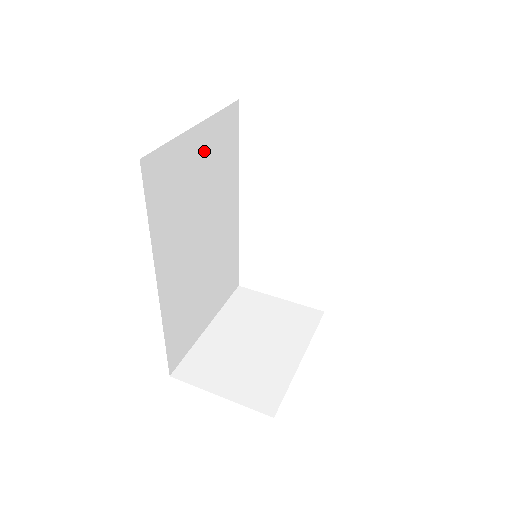
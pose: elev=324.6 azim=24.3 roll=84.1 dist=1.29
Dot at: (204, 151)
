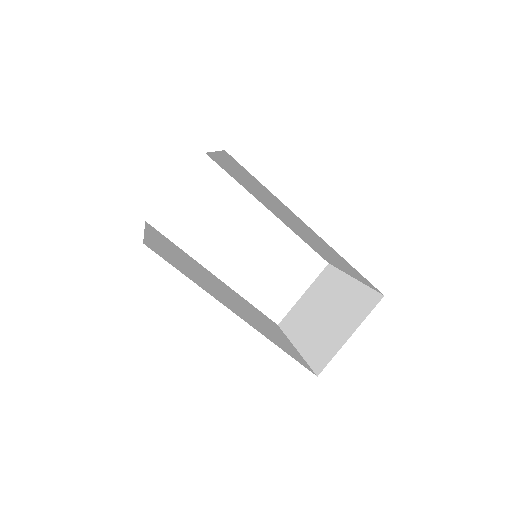
Dot at: (163, 244)
